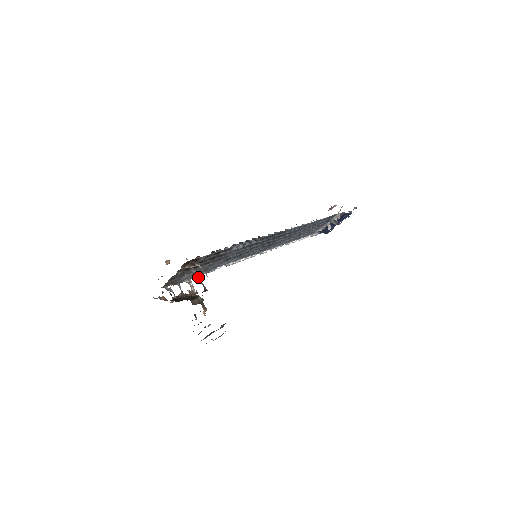
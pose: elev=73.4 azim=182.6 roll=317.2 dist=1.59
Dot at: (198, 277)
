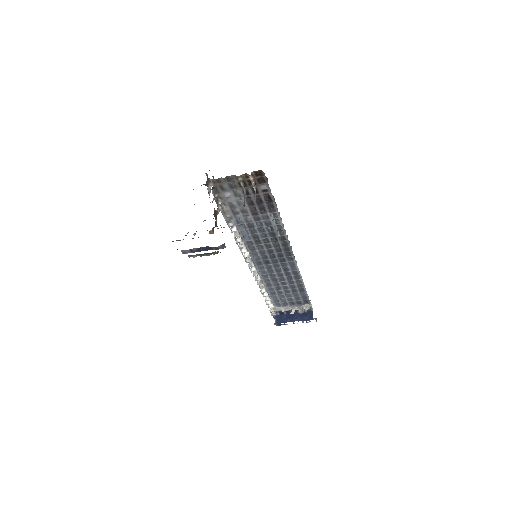
Dot at: occluded
